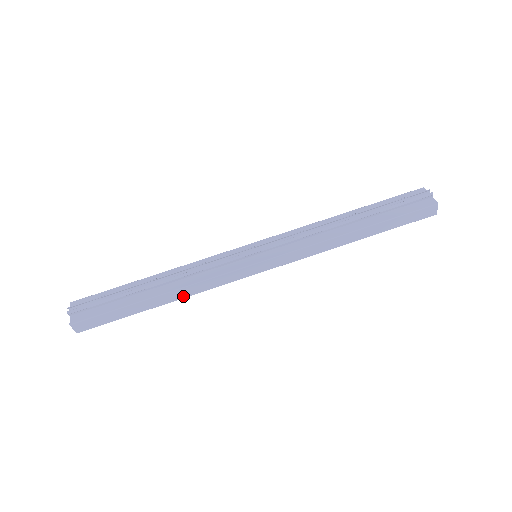
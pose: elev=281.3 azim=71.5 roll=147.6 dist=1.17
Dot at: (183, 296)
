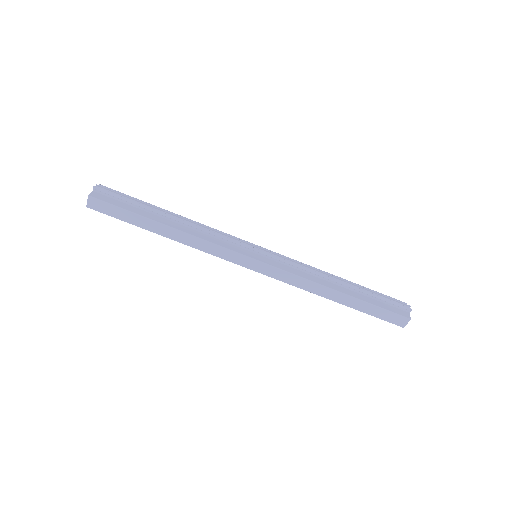
Dot at: (183, 241)
